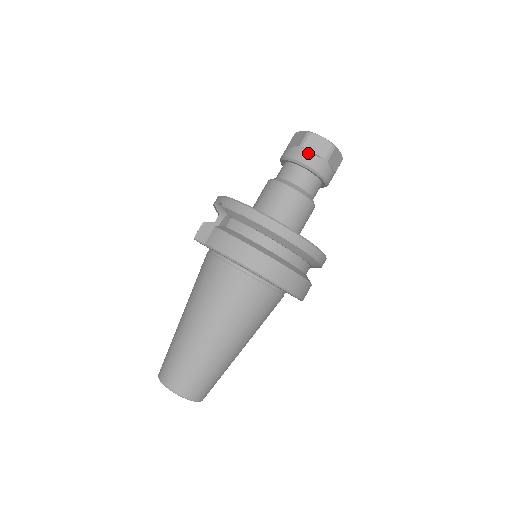
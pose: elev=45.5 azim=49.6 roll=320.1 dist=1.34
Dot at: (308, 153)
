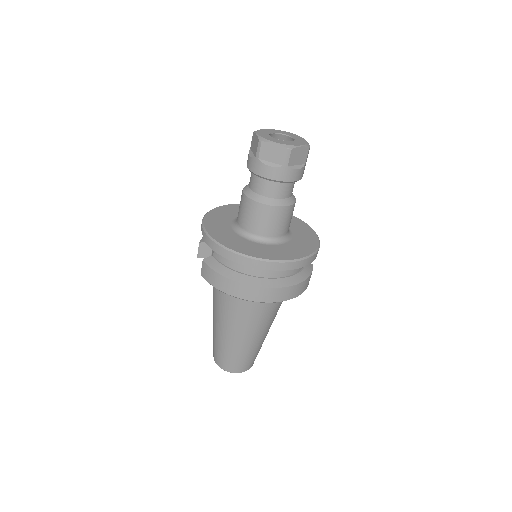
Dot at: (265, 166)
